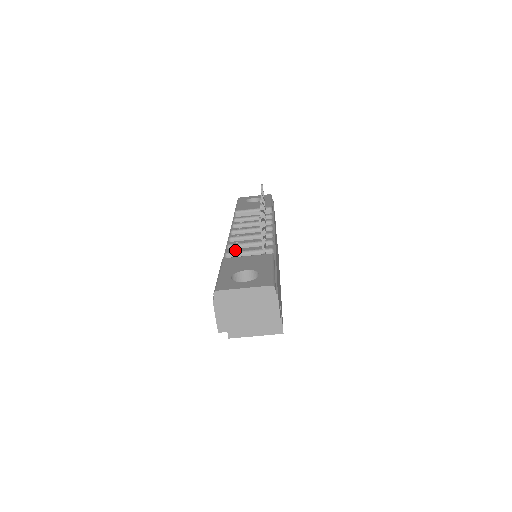
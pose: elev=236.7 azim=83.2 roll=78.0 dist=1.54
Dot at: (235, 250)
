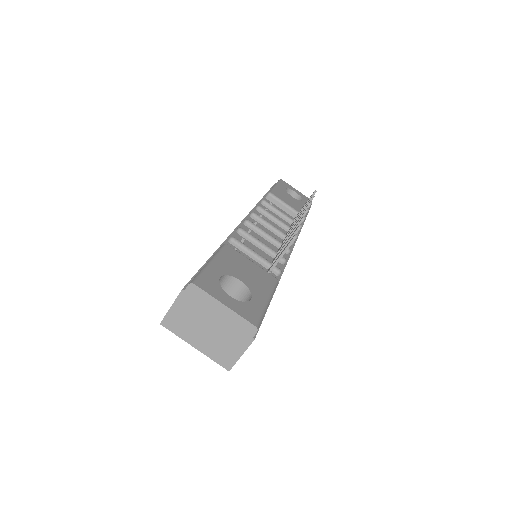
Dot at: (243, 239)
